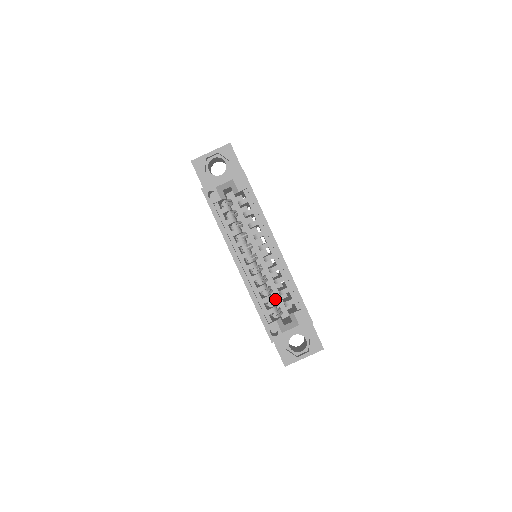
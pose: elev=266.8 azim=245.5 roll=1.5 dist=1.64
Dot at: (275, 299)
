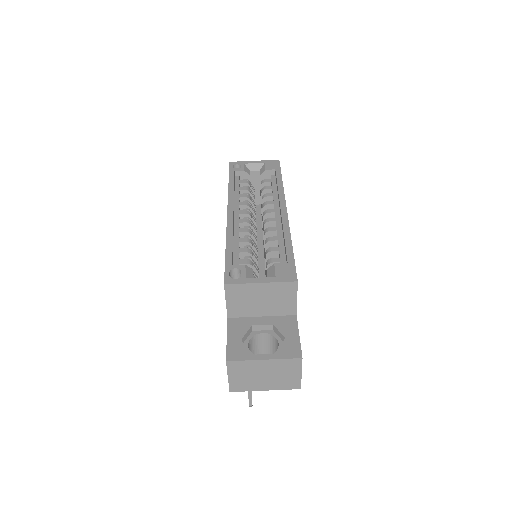
Dot at: (257, 266)
